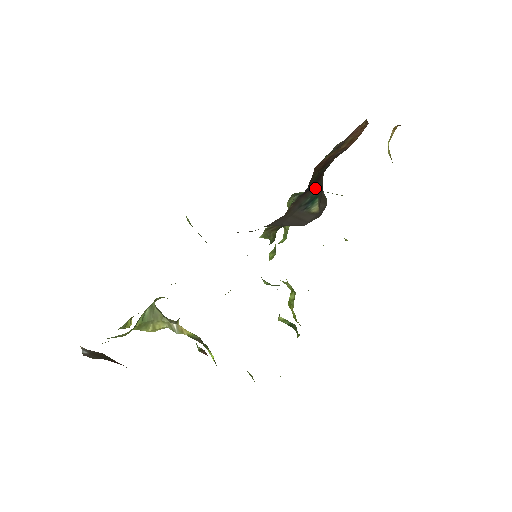
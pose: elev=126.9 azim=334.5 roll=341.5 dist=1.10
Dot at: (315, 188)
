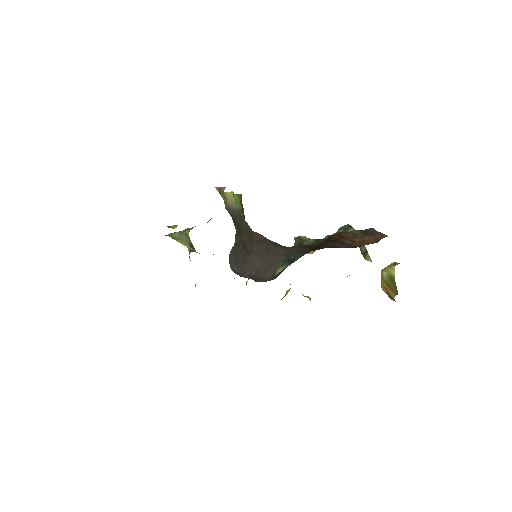
Dot at: (303, 254)
